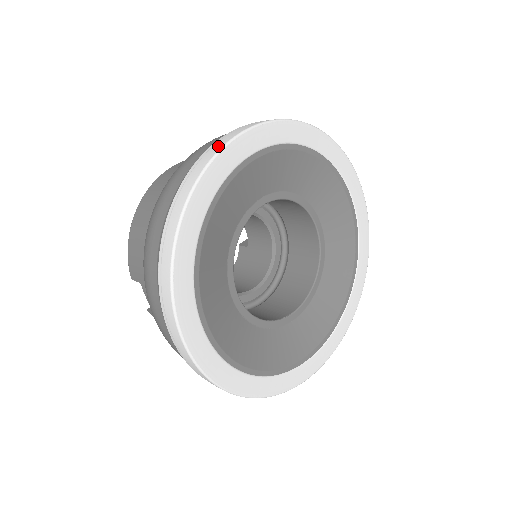
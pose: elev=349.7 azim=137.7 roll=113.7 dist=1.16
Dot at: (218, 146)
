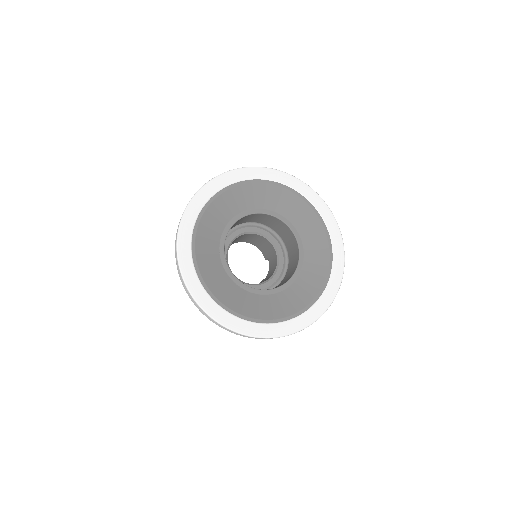
Dot at: (257, 168)
